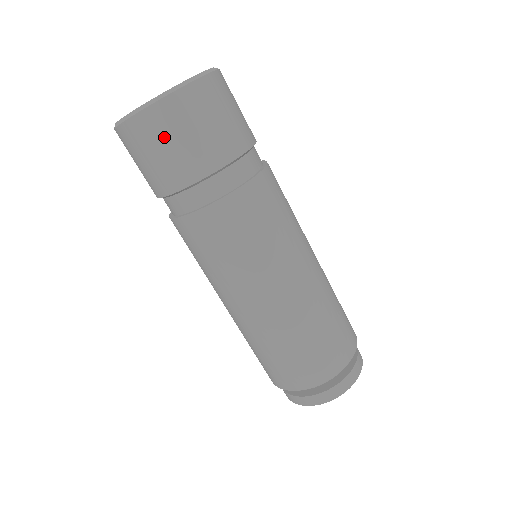
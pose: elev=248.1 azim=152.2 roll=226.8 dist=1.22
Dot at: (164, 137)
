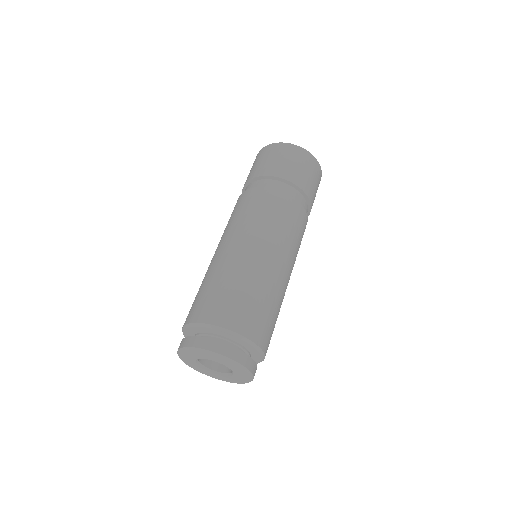
Dot at: (303, 163)
